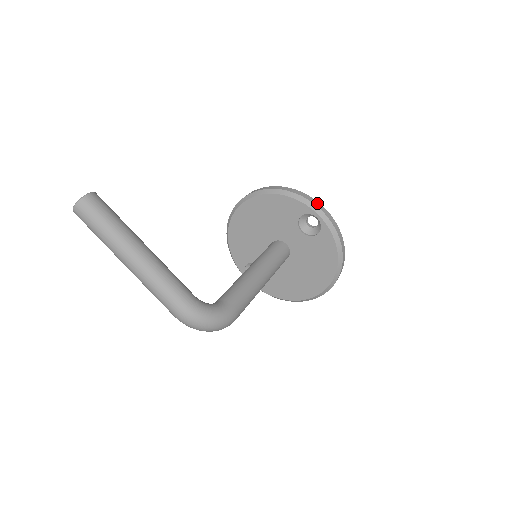
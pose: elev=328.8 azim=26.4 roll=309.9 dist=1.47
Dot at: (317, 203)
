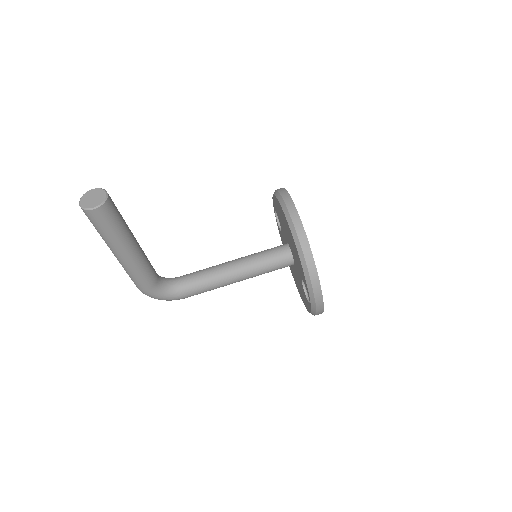
Dot at: (320, 298)
